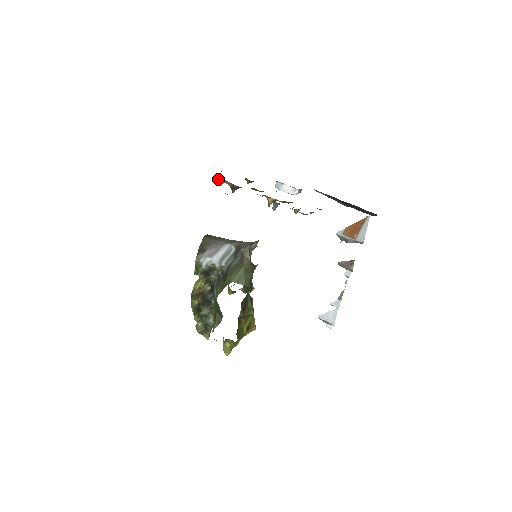
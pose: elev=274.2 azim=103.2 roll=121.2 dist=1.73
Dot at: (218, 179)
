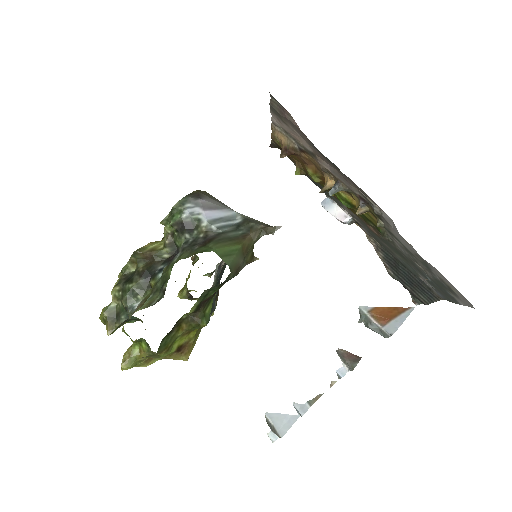
Dot at: (274, 130)
